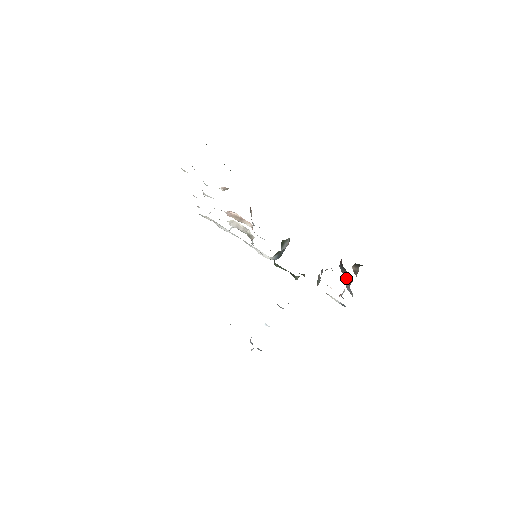
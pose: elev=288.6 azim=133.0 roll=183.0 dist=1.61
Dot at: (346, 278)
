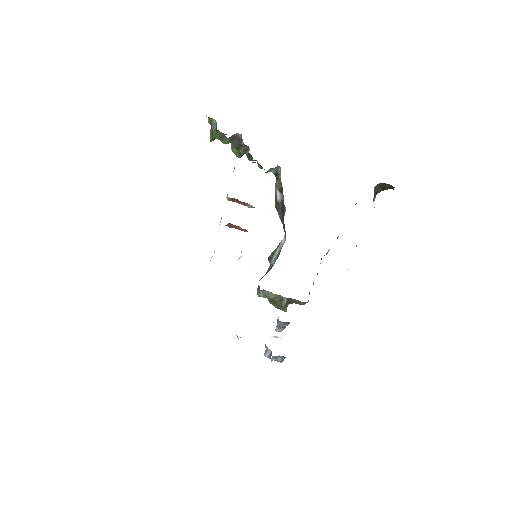
Dot at: occluded
